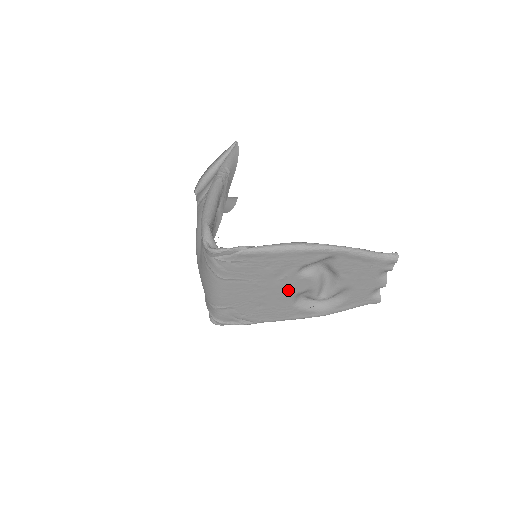
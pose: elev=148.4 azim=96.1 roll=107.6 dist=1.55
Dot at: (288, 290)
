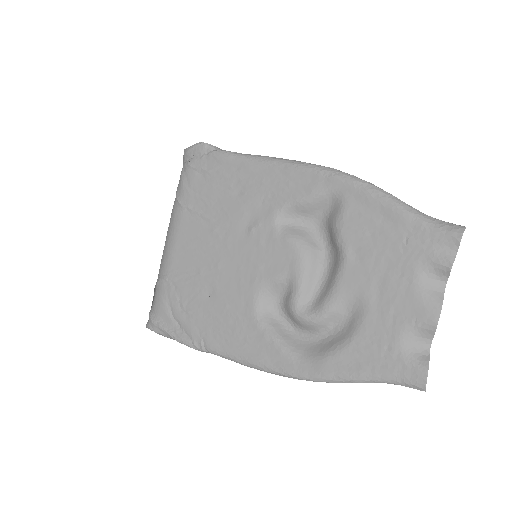
Dot at: (256, 265)
